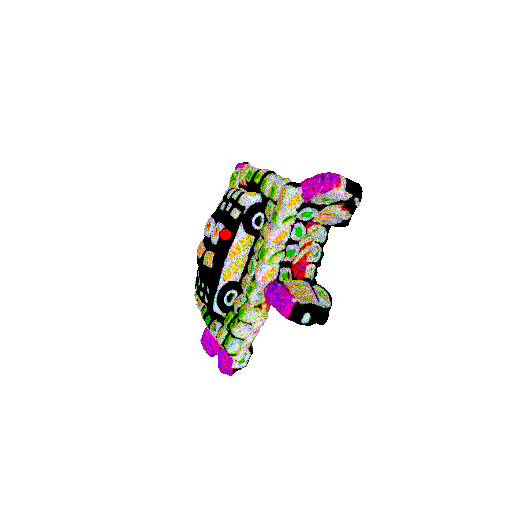
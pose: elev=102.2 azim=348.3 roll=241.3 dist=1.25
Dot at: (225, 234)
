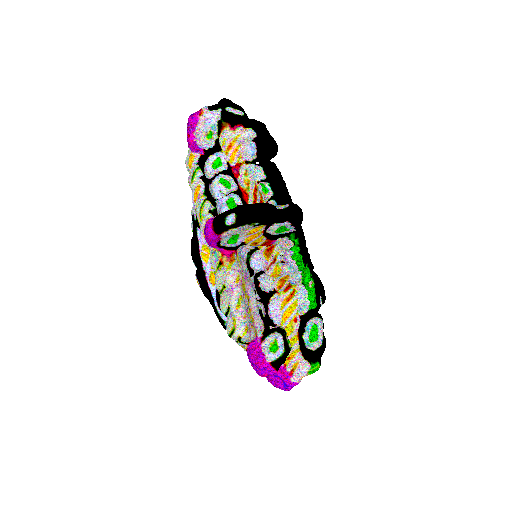
Dot at: (192, 248)
